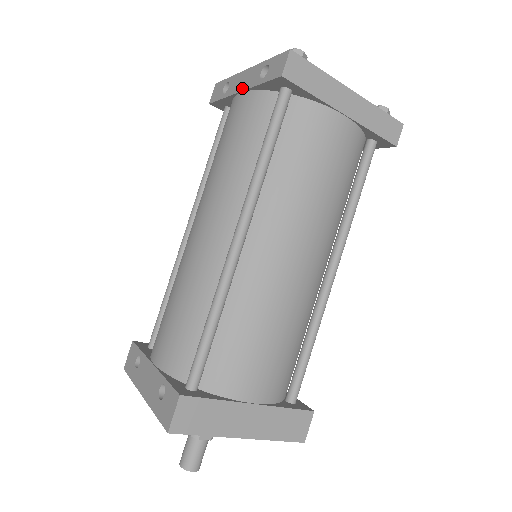
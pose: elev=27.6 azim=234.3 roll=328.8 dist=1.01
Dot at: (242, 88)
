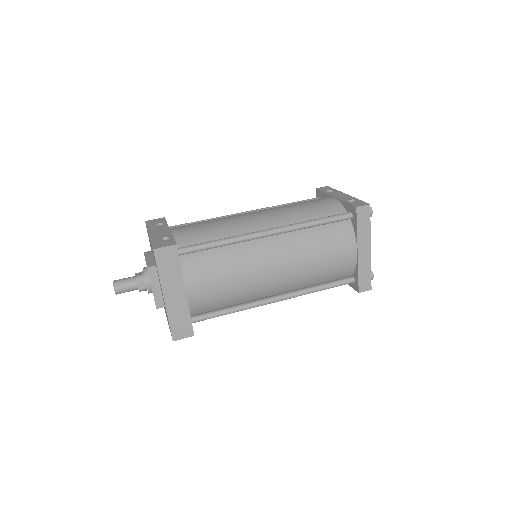
Dot at: (337, 197)
